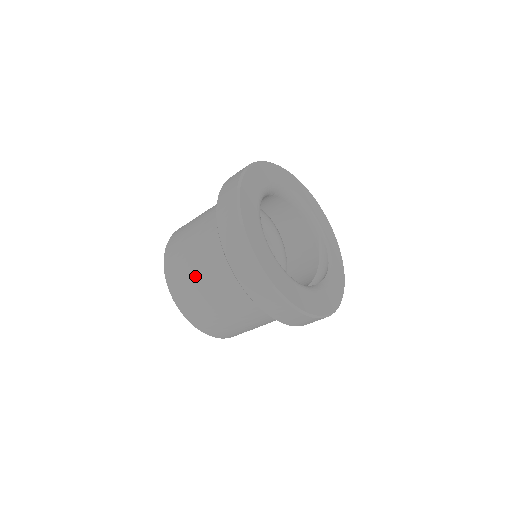
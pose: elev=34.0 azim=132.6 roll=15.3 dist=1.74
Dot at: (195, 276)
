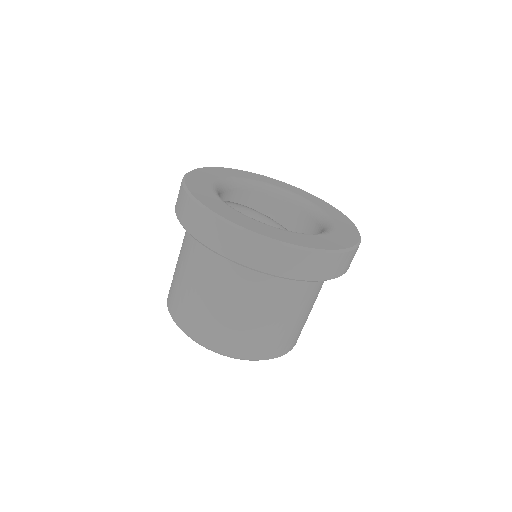
Dot at: occluded
